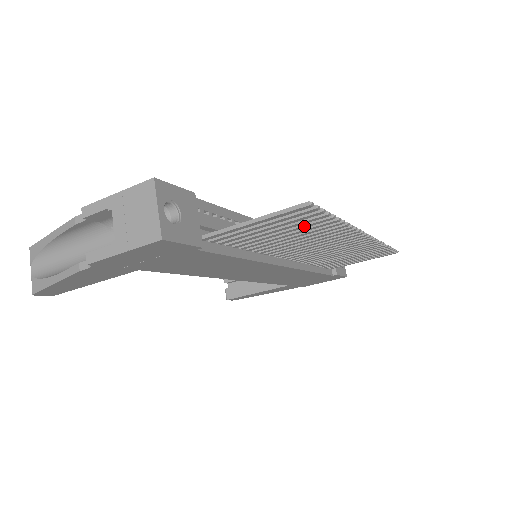
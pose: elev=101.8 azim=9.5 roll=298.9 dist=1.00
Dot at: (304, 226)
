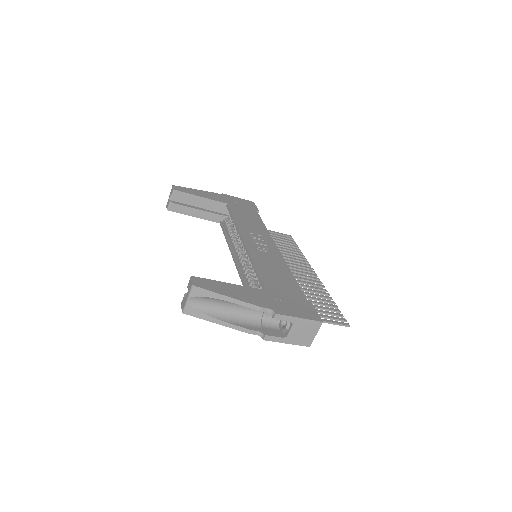
Dot at: occluded
